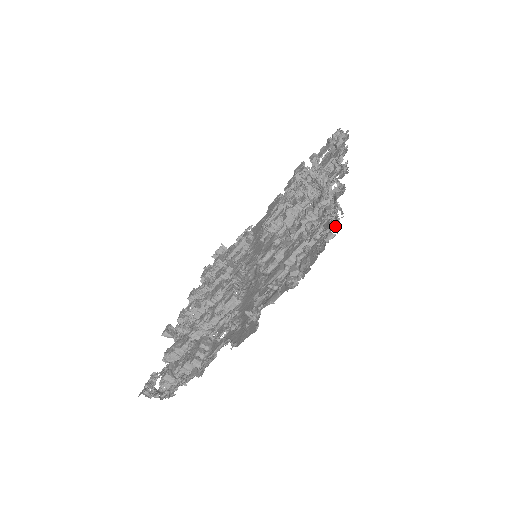
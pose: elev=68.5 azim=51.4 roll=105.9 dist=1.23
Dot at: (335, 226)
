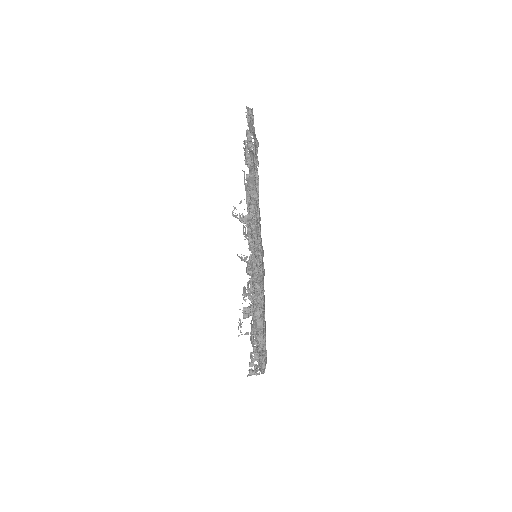
Dot at: (252, 309)
